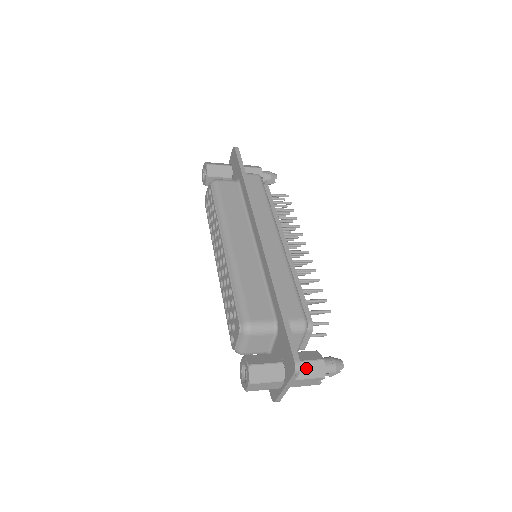
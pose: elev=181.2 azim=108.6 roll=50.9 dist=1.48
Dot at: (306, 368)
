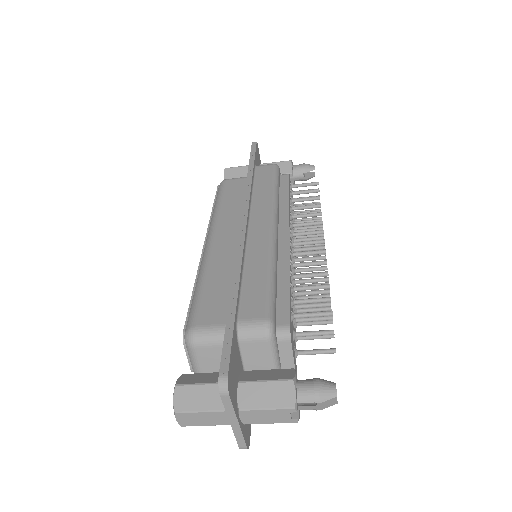
Dot at: (262, 392)
